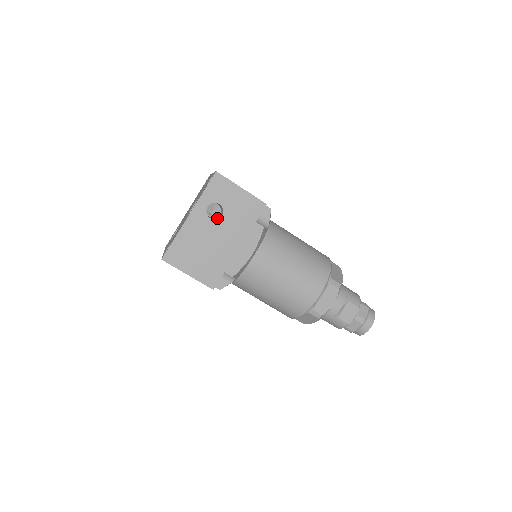
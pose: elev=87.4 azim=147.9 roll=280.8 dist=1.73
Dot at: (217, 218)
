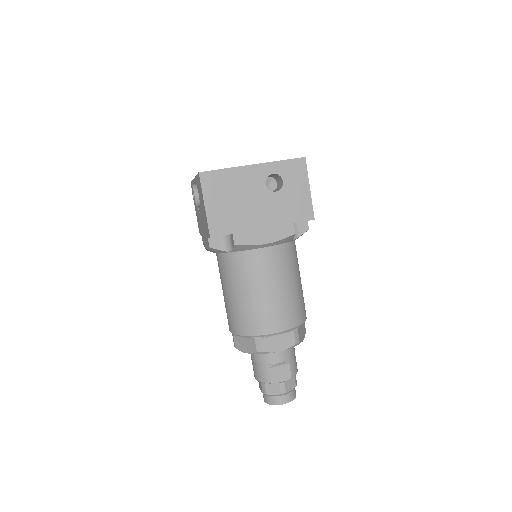
Dot at: (269, 190)
